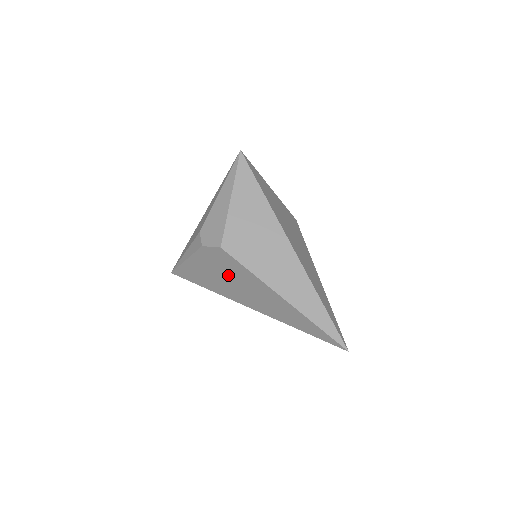
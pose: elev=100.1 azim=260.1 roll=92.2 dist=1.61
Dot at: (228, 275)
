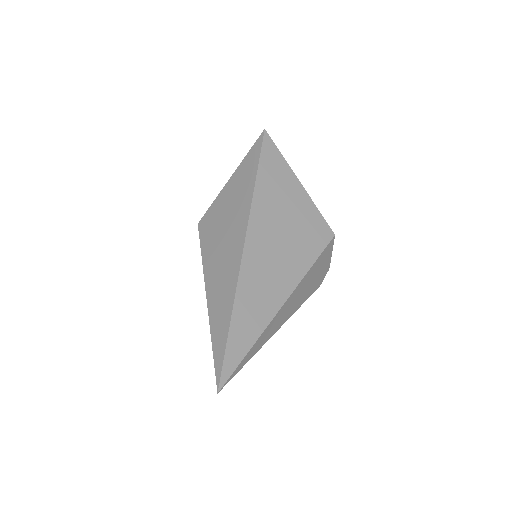
Dot at: occluded
